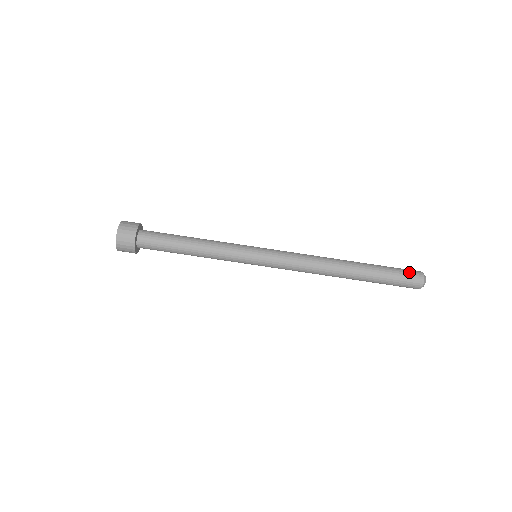
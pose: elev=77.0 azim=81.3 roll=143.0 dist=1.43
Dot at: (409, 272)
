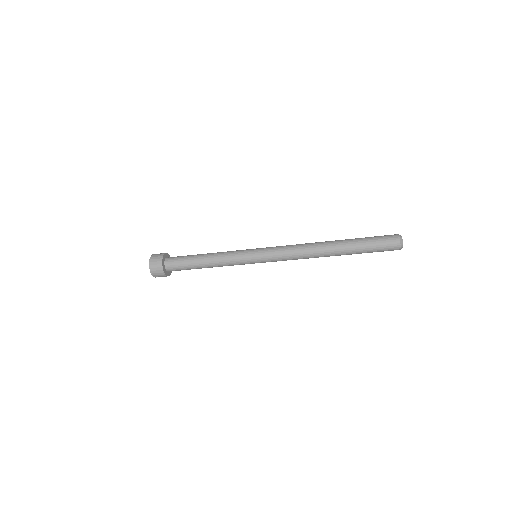
Dot at: (386, 241)
